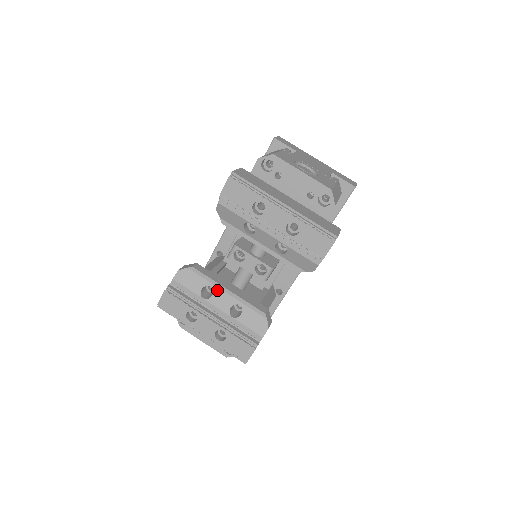
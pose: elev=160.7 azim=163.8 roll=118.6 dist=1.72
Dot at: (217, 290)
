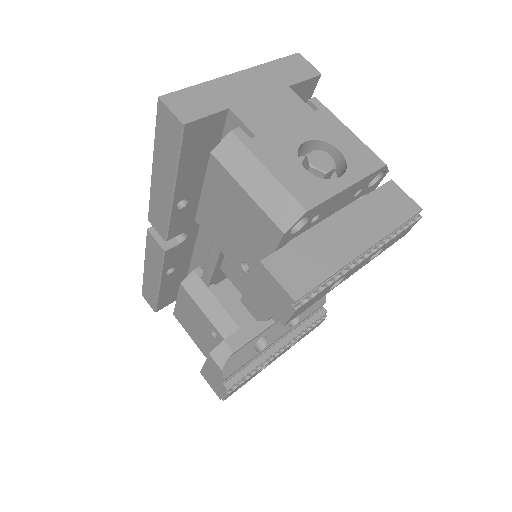
Dot at: (268, 332)
